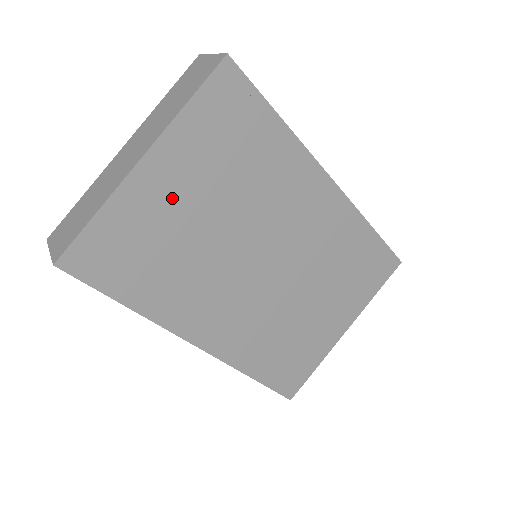
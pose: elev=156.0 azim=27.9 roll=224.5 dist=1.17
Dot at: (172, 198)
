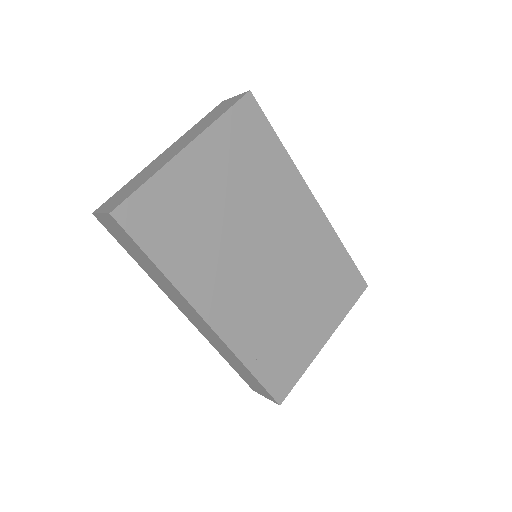
Dot at: (203, 183)
